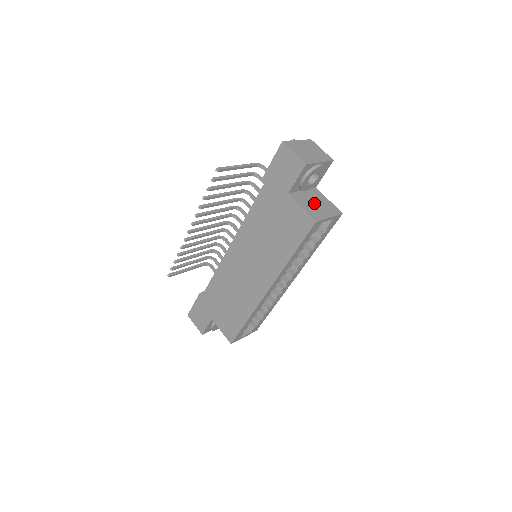
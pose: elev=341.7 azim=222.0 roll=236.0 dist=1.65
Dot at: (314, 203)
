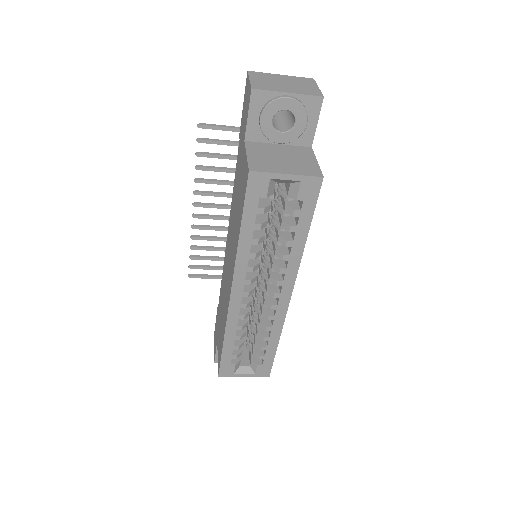
Dot at: (279, 157)
